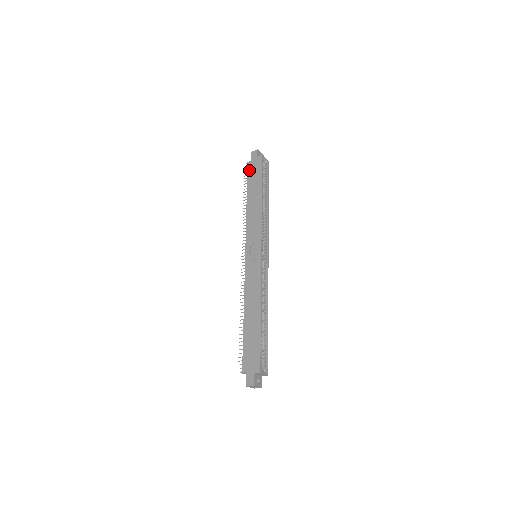
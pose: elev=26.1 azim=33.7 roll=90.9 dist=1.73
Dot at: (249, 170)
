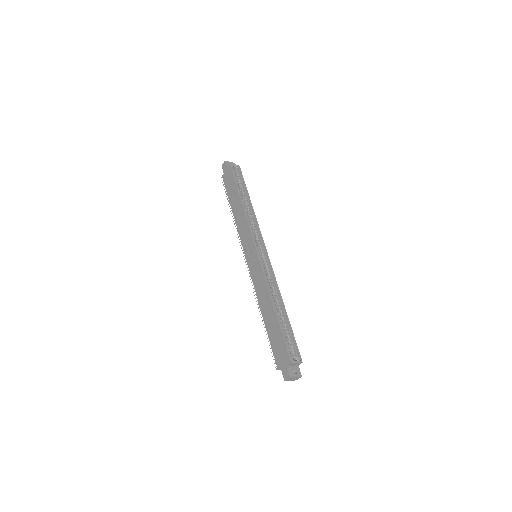
Dot at: (225, 182)
